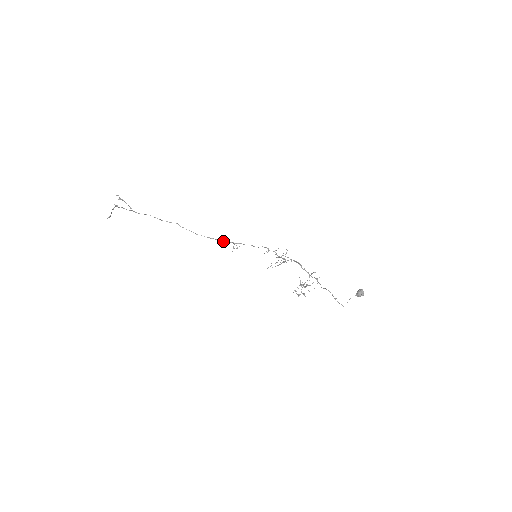
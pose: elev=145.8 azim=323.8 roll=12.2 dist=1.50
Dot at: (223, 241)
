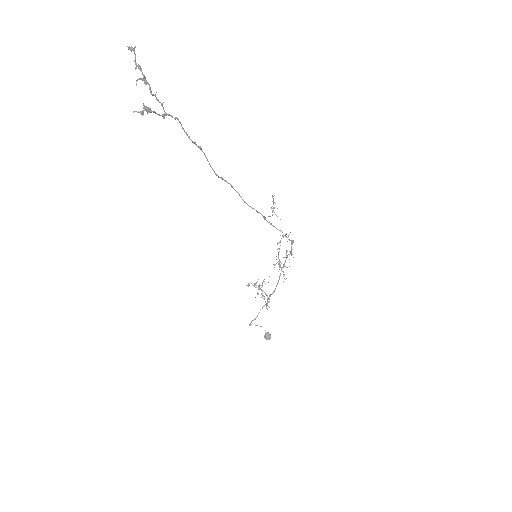
Dot at: (257, 211)
